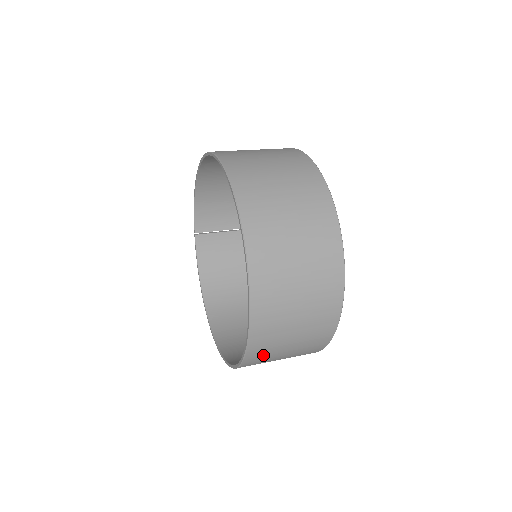
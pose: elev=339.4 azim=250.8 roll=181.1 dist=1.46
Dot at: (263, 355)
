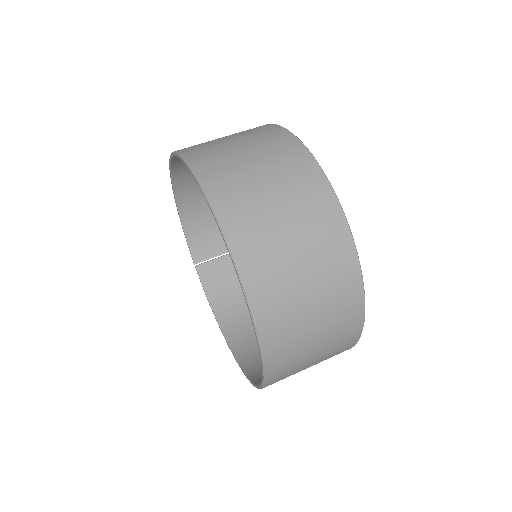
Dot at: (286, 354)
